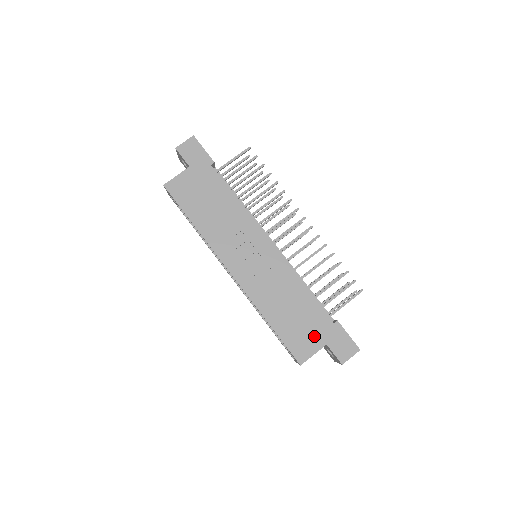
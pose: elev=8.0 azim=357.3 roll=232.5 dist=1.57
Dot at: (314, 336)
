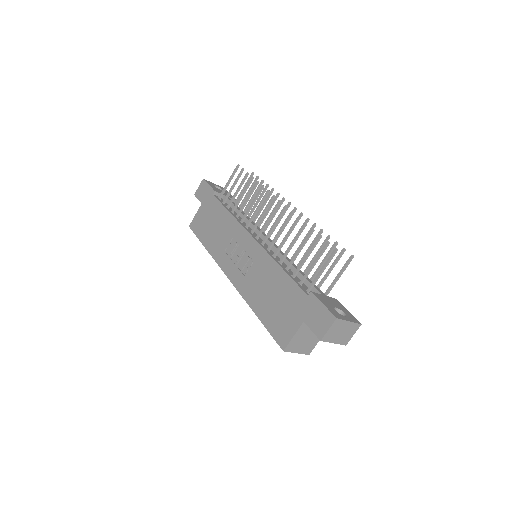
Dot at: (292, 316)
